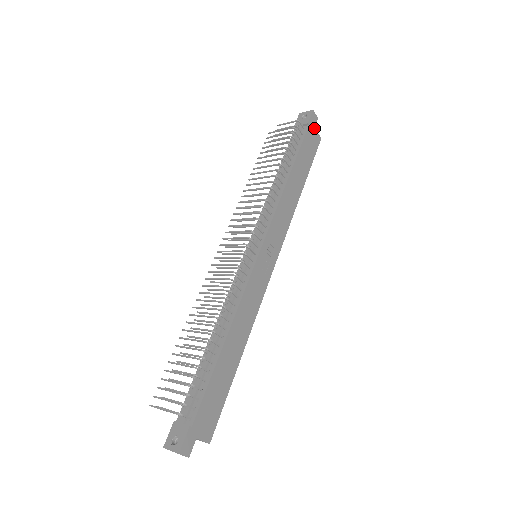
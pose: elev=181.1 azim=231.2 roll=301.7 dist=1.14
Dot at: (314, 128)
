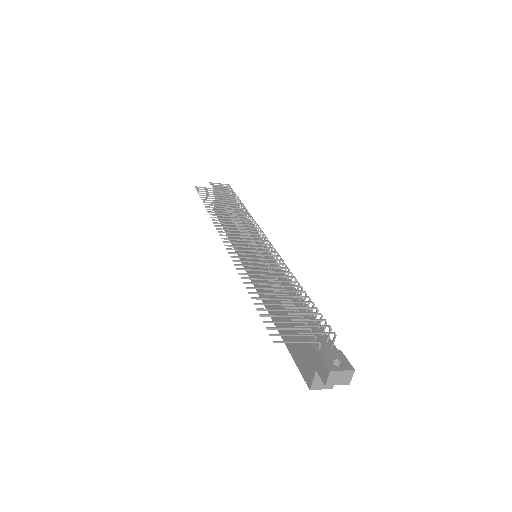
Dot at: occluded
